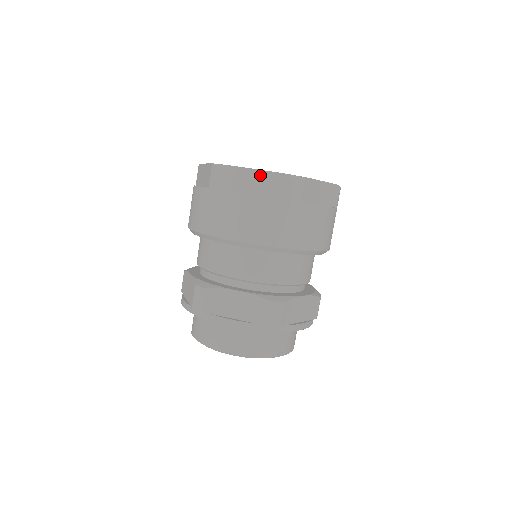
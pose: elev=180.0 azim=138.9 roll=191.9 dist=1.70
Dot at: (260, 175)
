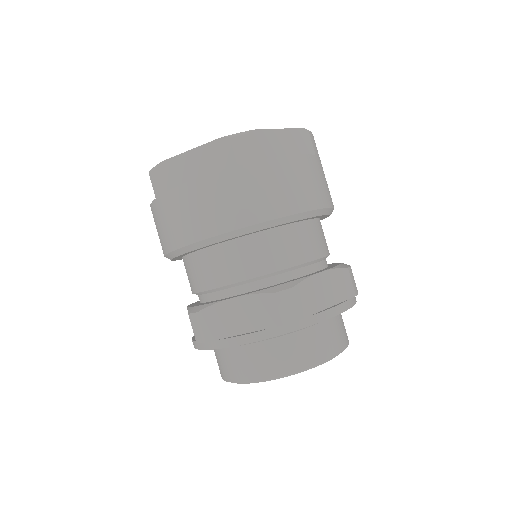
Dot at: (197, 154)
